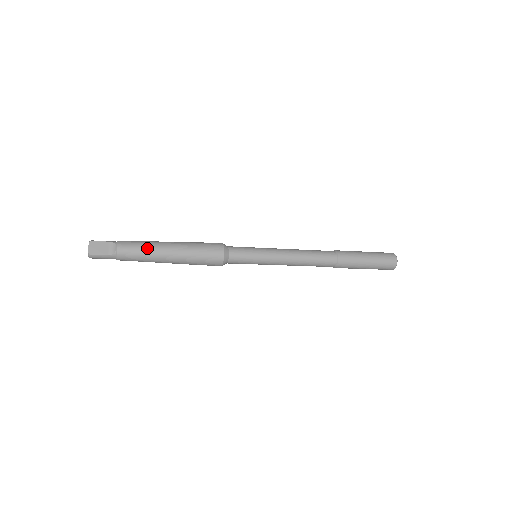
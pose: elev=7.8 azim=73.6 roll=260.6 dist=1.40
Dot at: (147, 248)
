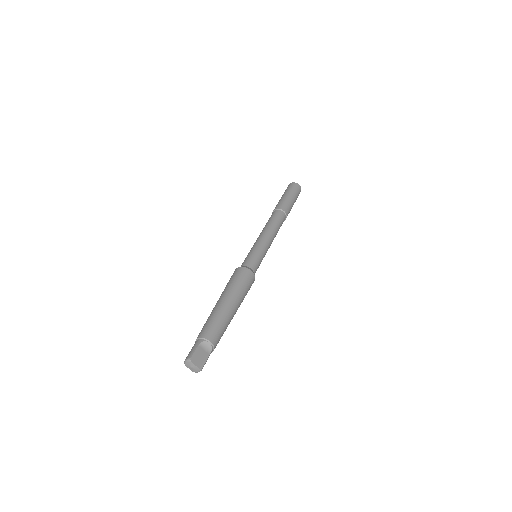
Dot at: (223, 320)
